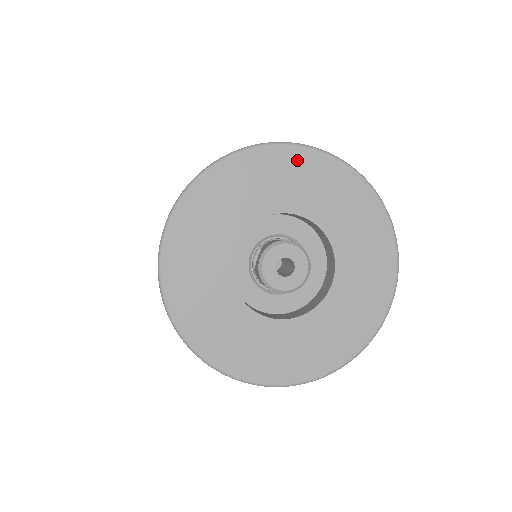
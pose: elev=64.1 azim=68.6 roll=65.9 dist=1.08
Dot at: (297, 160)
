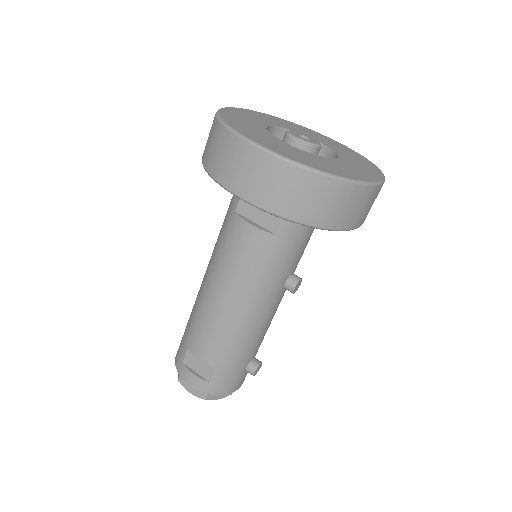
Dot at: (314, 132)
